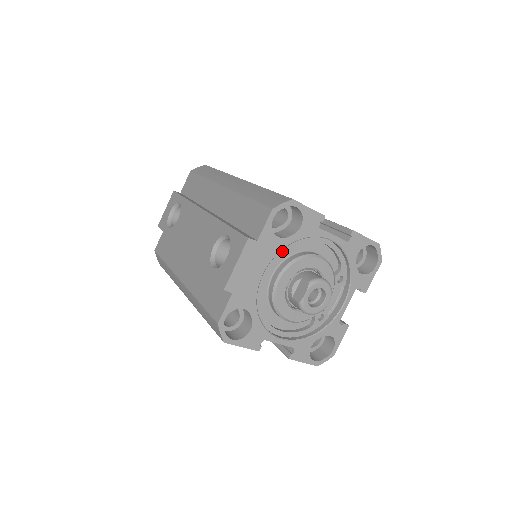
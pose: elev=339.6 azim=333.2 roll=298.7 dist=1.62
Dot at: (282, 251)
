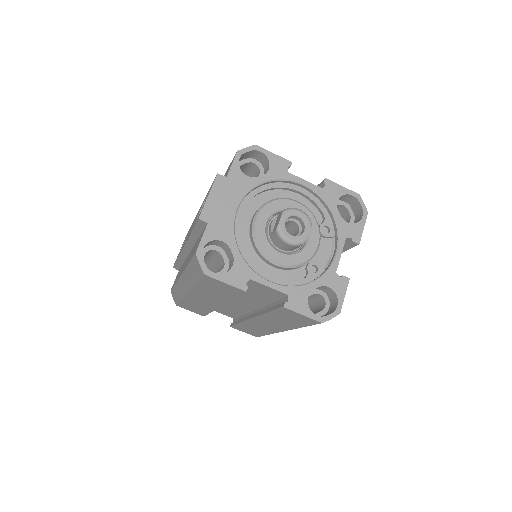
Dot at: (256, 194)
